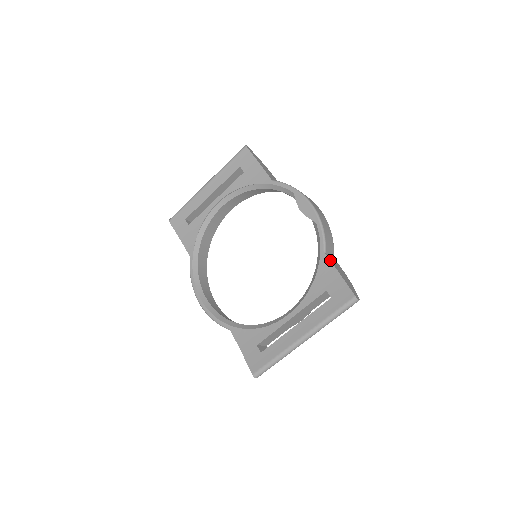
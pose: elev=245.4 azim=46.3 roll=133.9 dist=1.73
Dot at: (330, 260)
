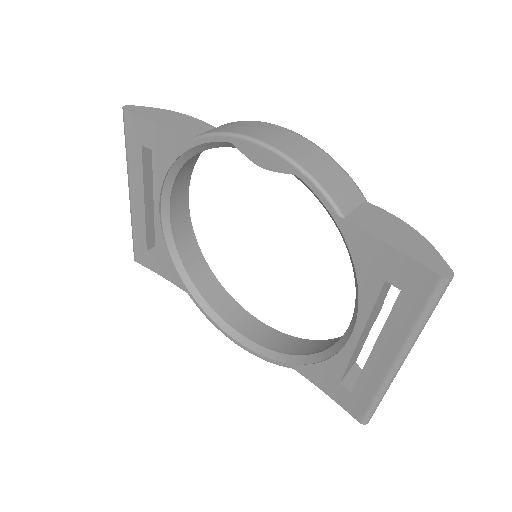
Dot at: (358, 227)
